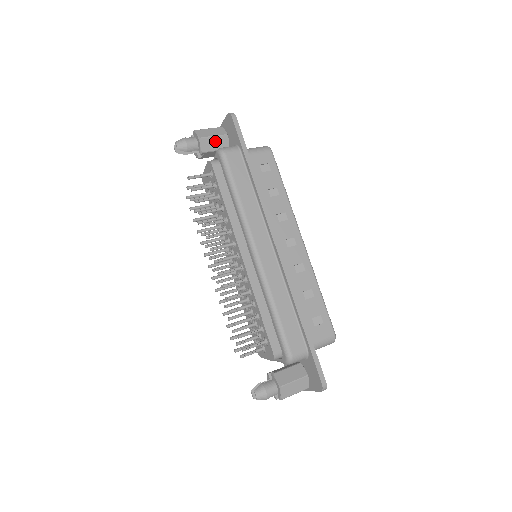
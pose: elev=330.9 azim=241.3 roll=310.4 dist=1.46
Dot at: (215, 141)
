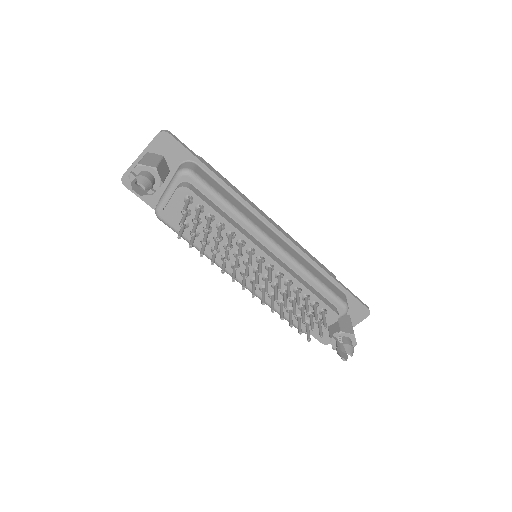
Dot at: (162, 167)
